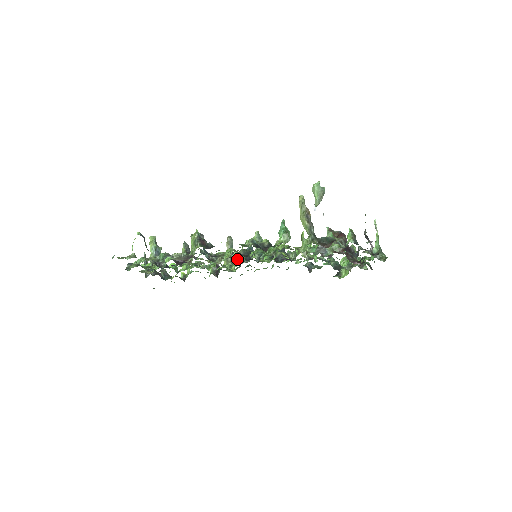
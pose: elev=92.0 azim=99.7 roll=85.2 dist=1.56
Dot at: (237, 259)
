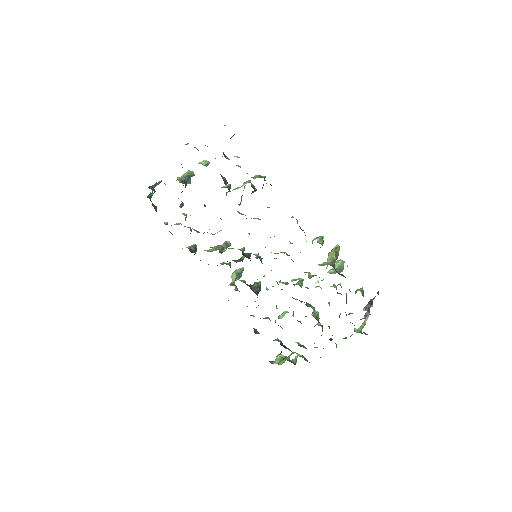
Dot at: occluded
